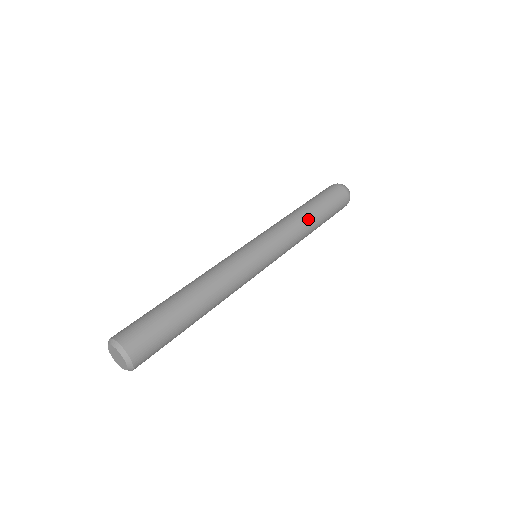
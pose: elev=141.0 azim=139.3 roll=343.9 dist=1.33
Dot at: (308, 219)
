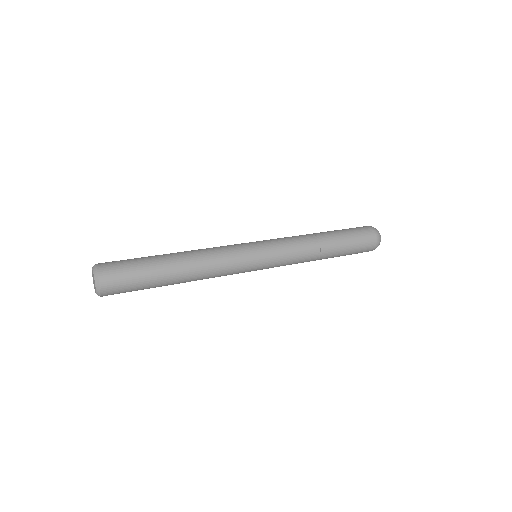
Dot at: (320, 241)
